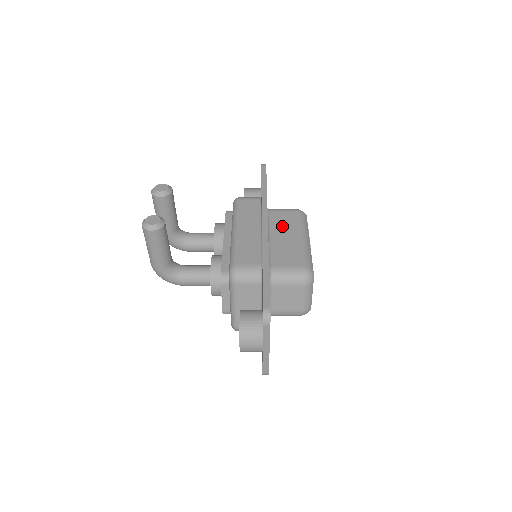
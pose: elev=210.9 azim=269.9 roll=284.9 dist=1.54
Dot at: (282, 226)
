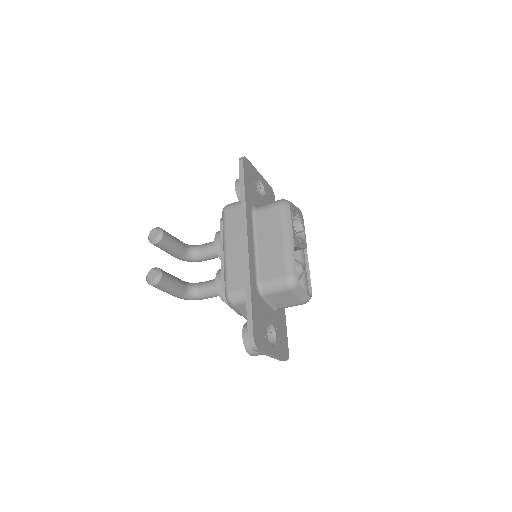
Dot at: (266, 229)
